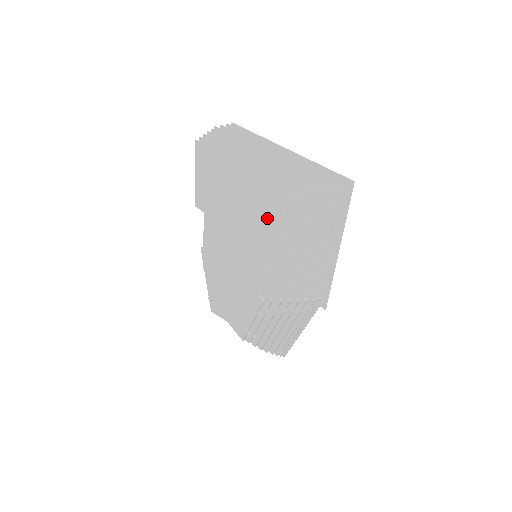
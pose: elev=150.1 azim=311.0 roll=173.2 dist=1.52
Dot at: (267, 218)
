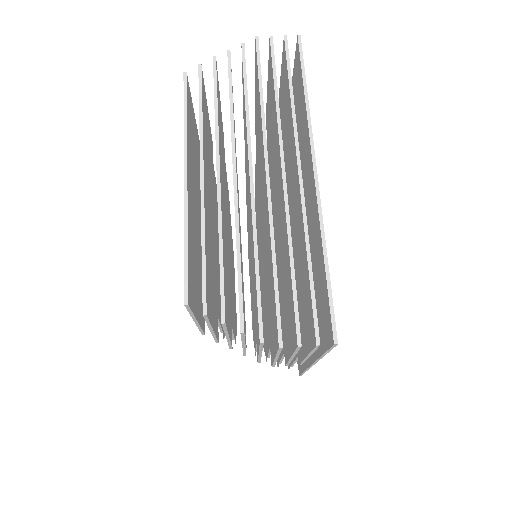
Dot at: occluded
